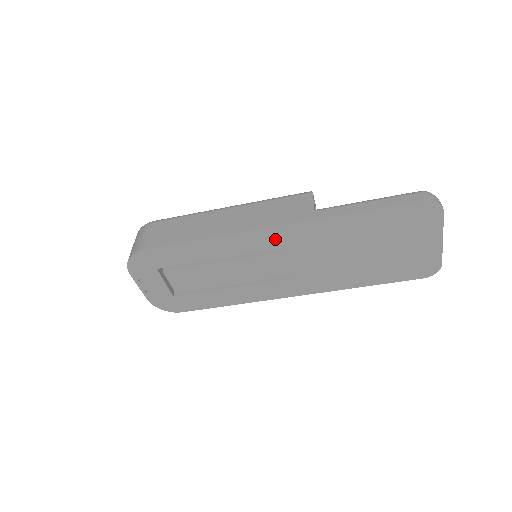
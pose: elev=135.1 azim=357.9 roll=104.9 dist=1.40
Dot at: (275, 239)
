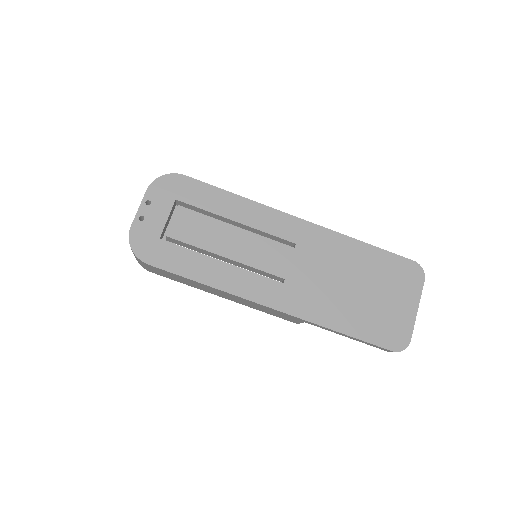
Dot at: (295, 231)
